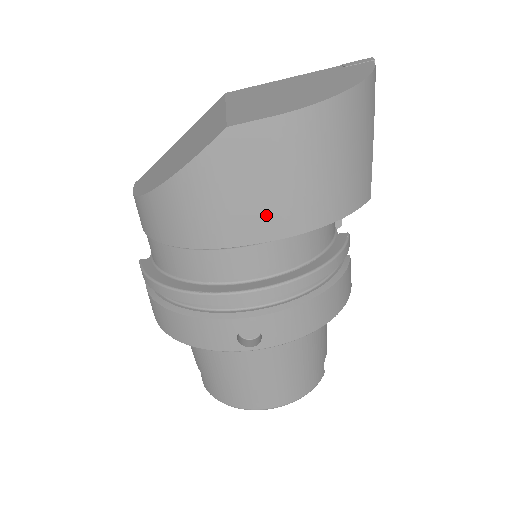
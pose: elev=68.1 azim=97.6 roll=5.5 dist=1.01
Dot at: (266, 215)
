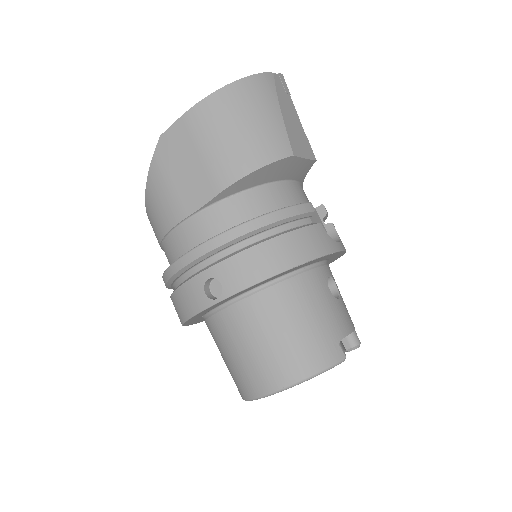
Dot at: (199, 183)
